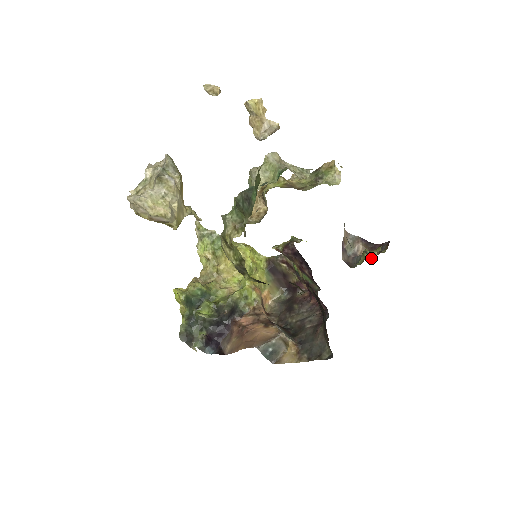
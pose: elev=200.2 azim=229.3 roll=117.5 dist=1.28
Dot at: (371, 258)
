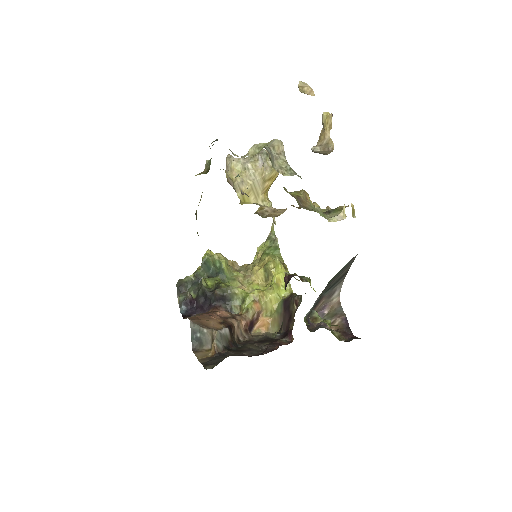
Dot at: (311, 319)
